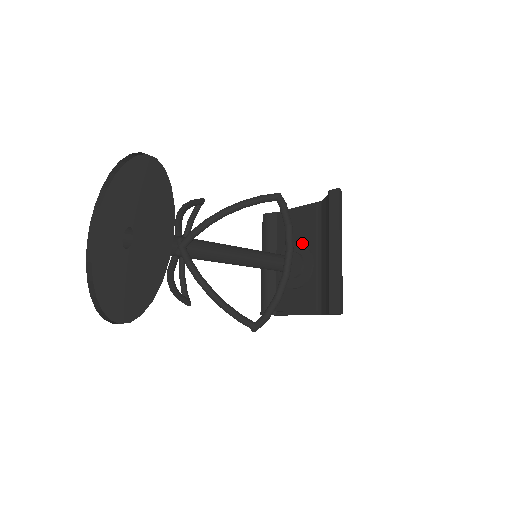
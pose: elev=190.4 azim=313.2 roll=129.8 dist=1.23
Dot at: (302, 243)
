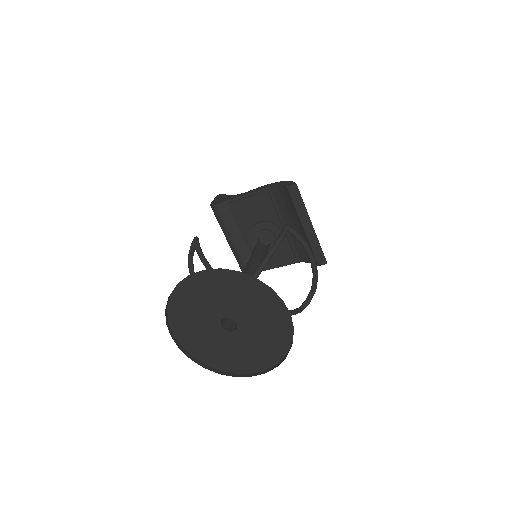
Dot at: (266, 221)
